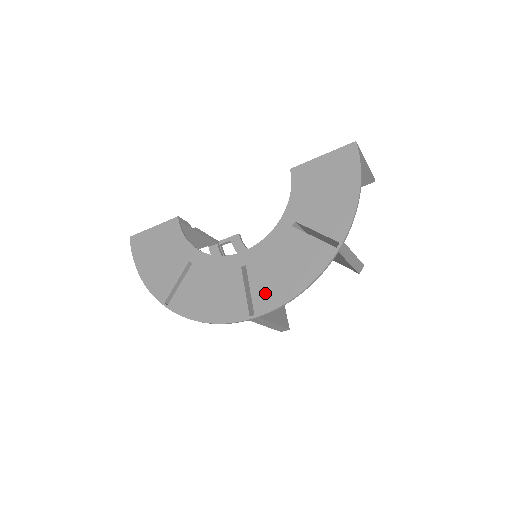
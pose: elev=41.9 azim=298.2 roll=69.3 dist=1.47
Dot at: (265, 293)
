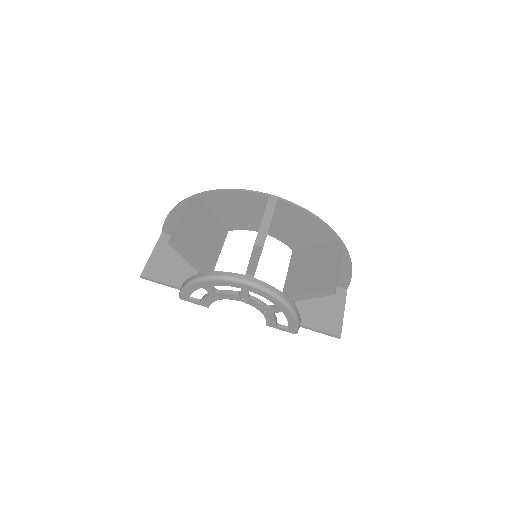
Dot at: (285, 211)
